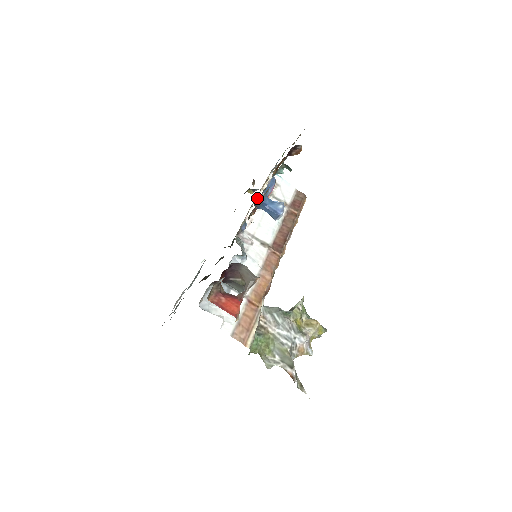
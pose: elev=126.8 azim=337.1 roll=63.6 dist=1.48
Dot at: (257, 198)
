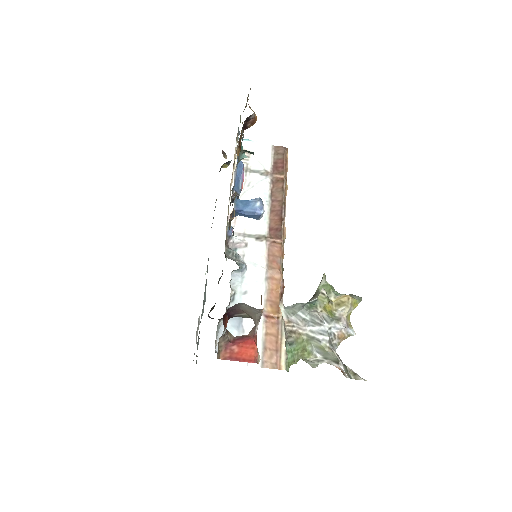
Dot at: (232, 183)
